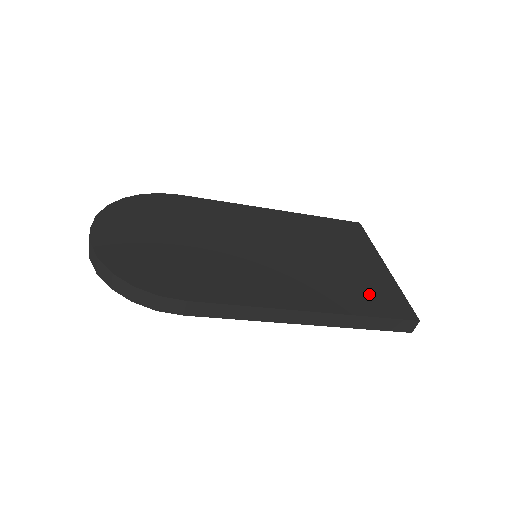
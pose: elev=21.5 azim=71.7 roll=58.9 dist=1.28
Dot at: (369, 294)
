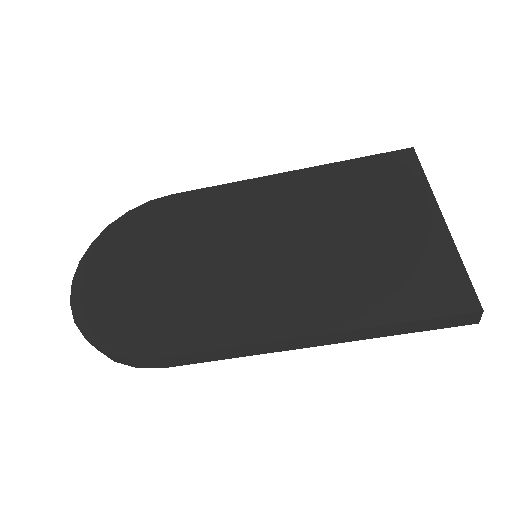
Dot at: (403, 281)
